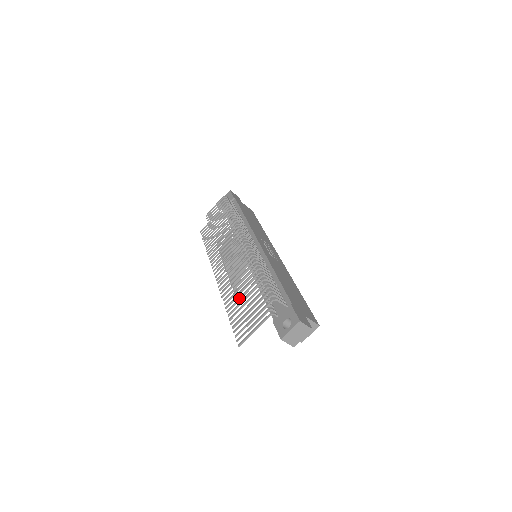
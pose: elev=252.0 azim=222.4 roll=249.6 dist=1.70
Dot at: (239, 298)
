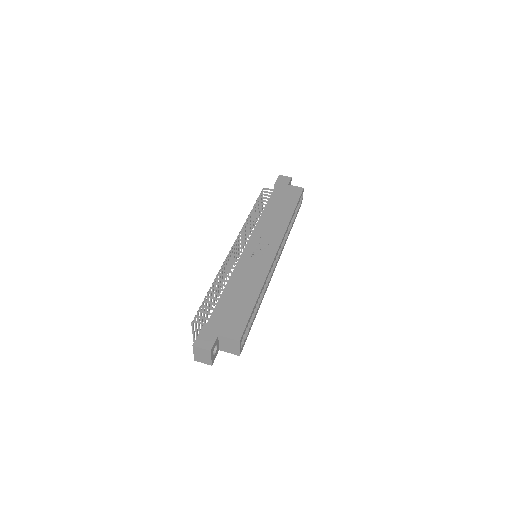
Dot at: occluded
